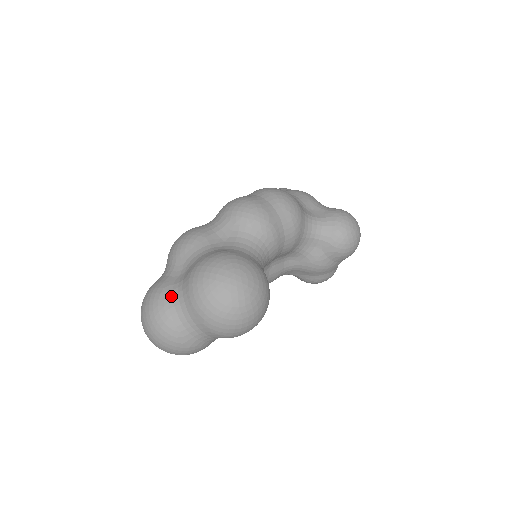
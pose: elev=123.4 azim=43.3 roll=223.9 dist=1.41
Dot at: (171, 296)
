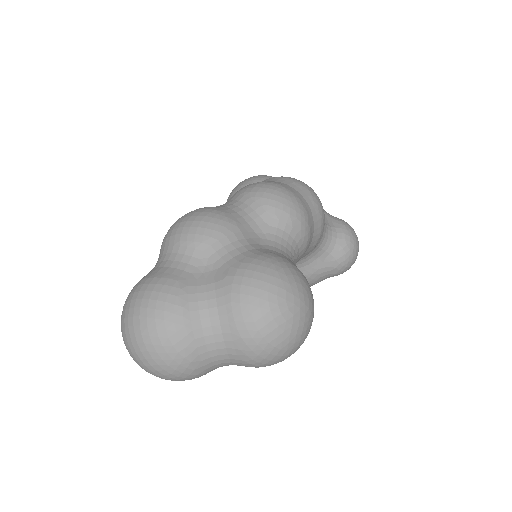
Dot at: (195, 303)
